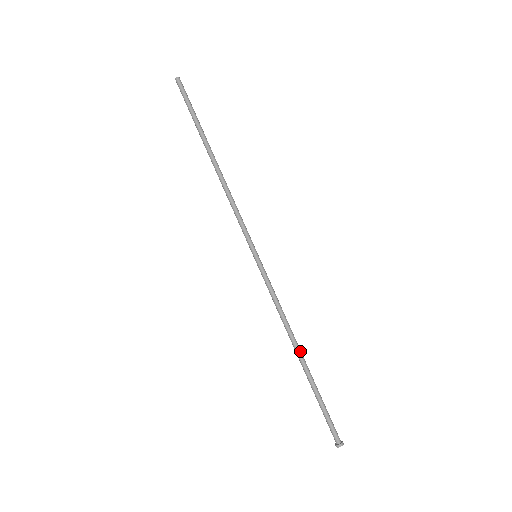
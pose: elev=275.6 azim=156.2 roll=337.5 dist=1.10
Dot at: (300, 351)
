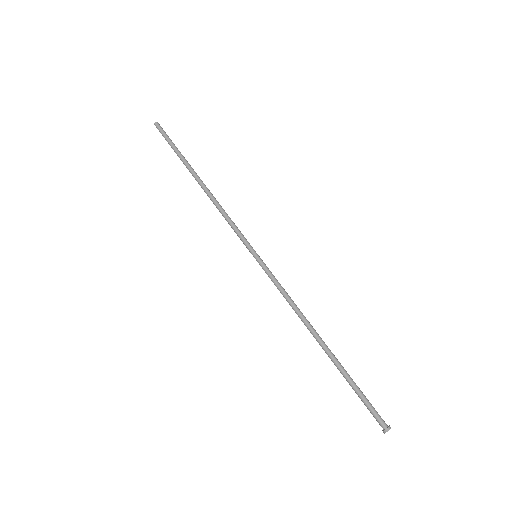
Dot at: (320, 338)
